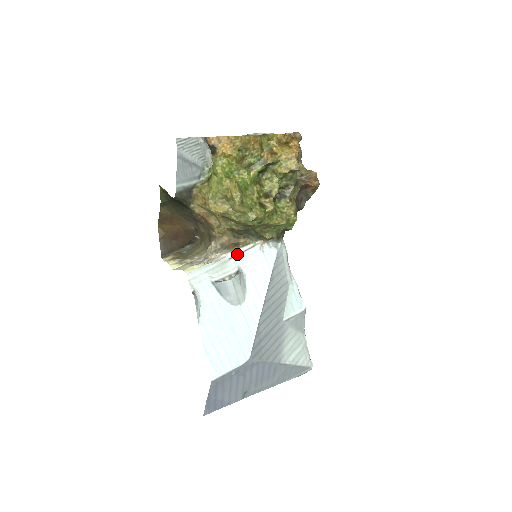
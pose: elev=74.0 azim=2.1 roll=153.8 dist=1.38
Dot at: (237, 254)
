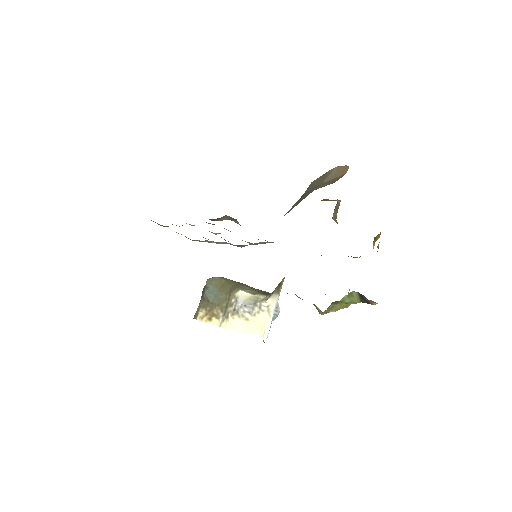
Dot at: occluded
